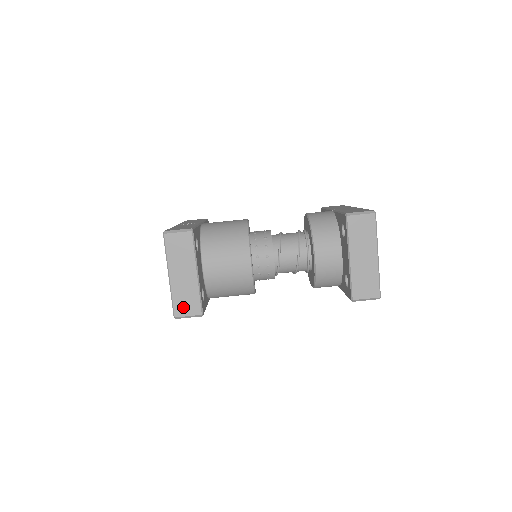
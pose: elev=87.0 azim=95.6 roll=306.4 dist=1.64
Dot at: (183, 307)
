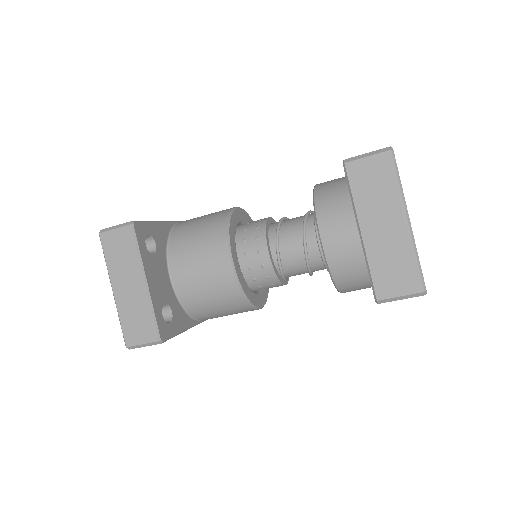
Dot at: (134, 332)
